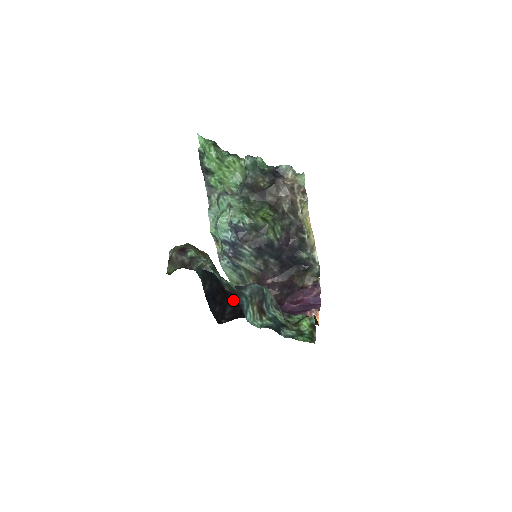
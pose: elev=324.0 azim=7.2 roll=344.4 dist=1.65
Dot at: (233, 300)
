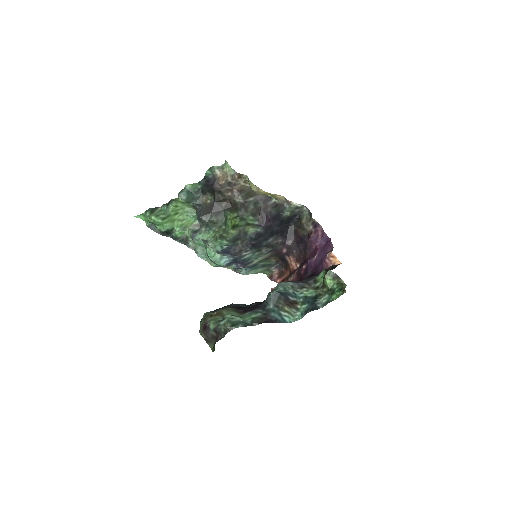
Dot at: occluded
